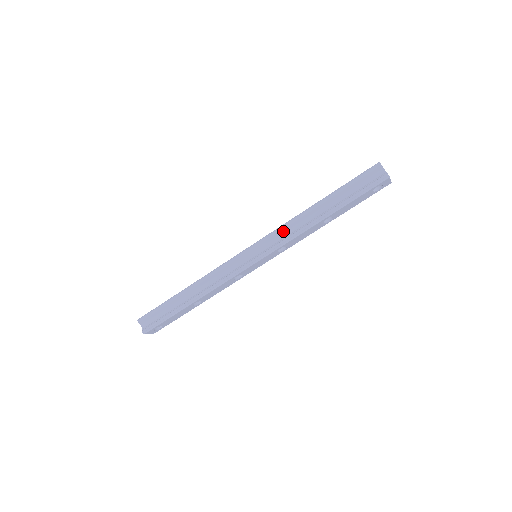
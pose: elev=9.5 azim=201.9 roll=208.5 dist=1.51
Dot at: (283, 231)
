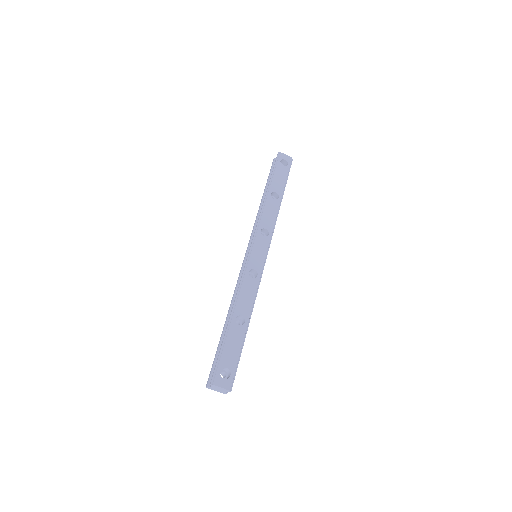
Dot at: occluded
